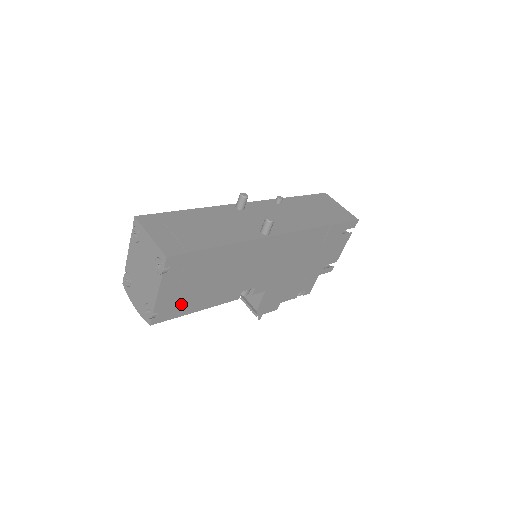
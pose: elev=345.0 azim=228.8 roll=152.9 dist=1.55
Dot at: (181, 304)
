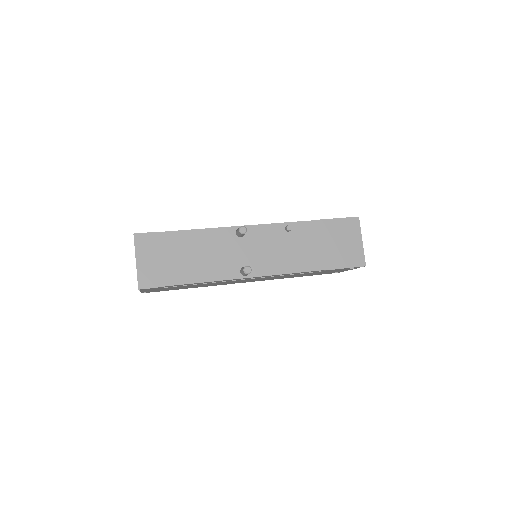
Dot at: occluded
